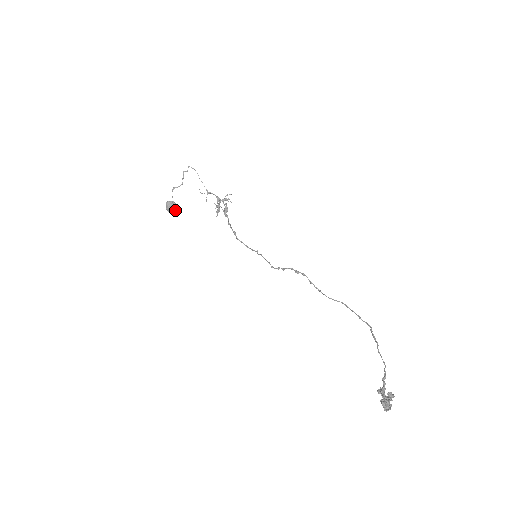
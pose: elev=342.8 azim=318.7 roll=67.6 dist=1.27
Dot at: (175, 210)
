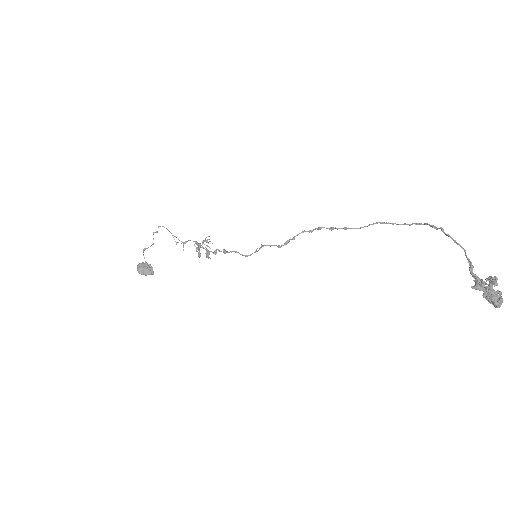
Dot at: (149, 270)
